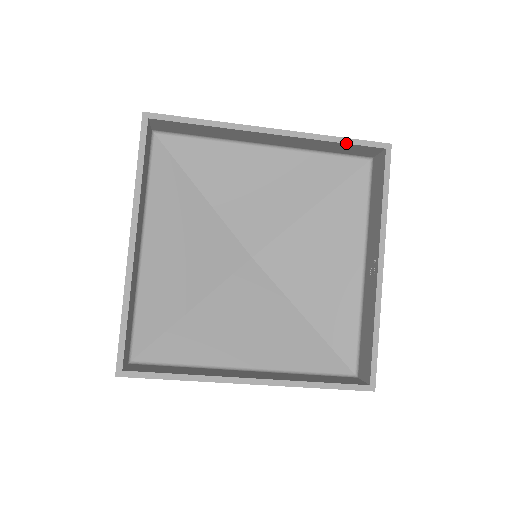
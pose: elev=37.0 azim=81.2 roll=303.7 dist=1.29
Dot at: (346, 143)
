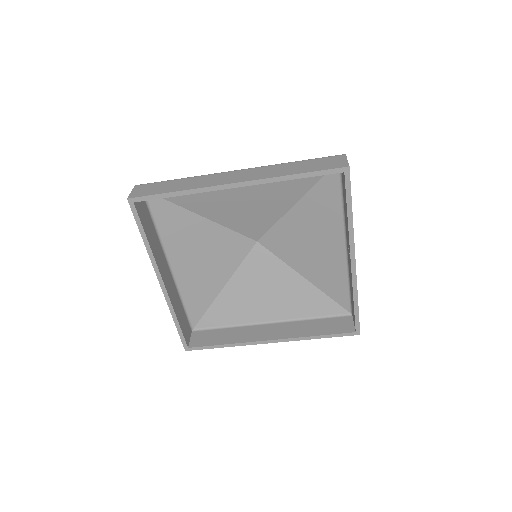
Dot at: (305, 177)
